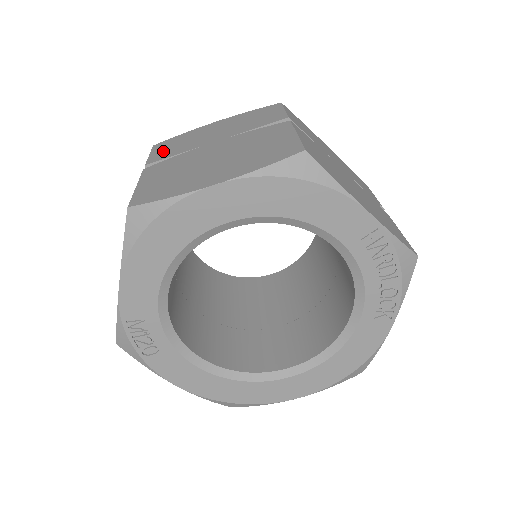
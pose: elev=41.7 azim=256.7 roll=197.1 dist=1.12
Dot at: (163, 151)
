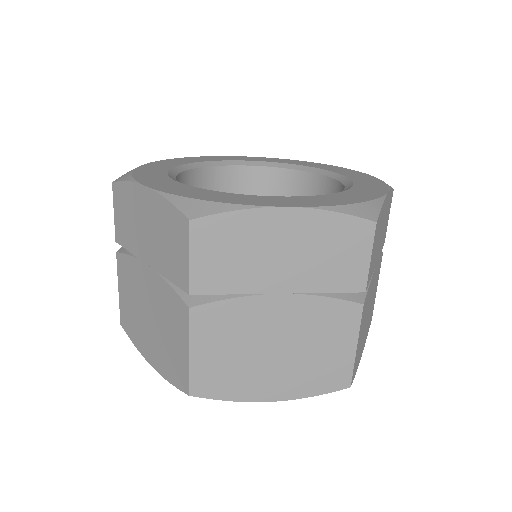
Dot at: (210, 265)
